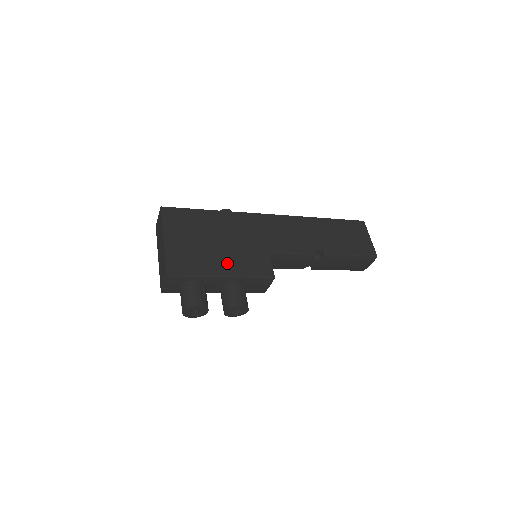
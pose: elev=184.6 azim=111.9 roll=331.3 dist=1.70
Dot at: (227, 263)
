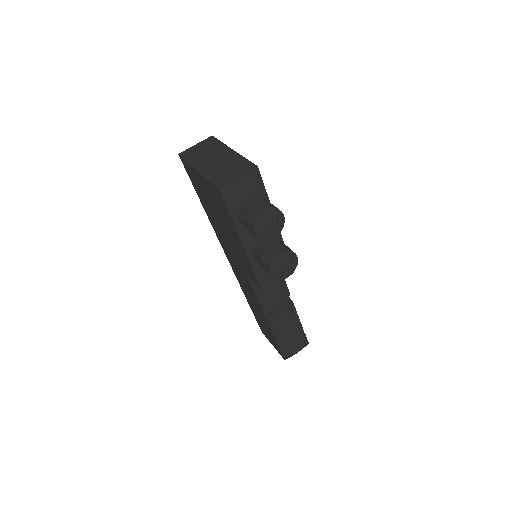
Dot at: occluded
